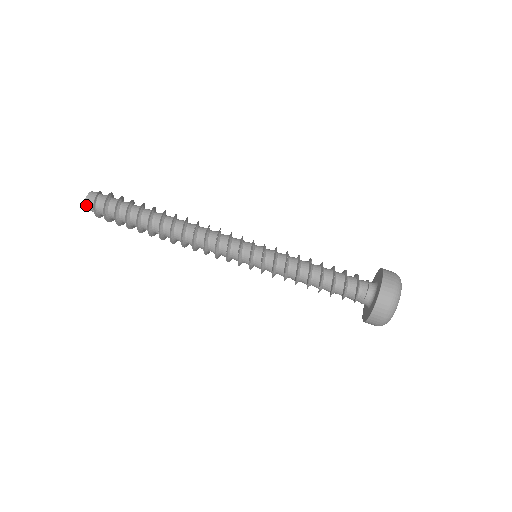
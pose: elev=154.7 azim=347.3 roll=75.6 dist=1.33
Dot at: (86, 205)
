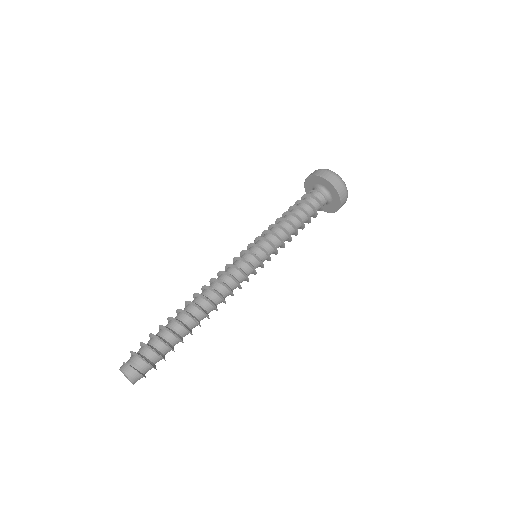
Dot at: occluded
